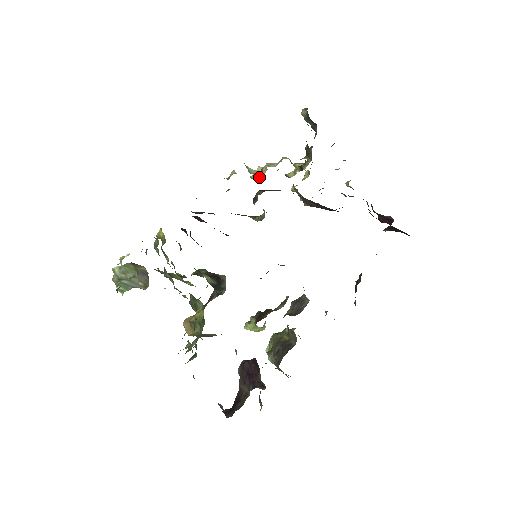
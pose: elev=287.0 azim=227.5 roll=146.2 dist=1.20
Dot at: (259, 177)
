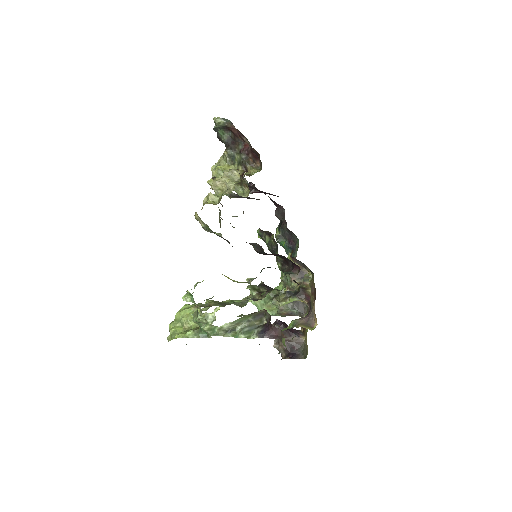
Dot at: occluded
